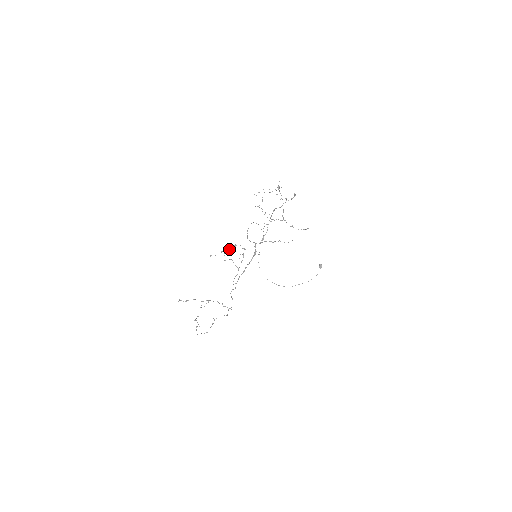
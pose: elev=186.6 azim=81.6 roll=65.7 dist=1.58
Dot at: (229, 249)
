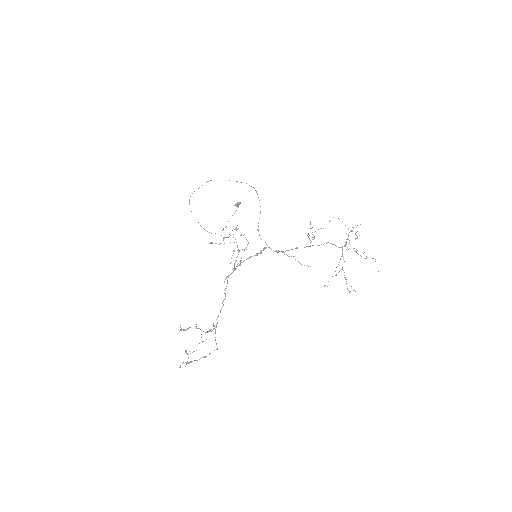
Dot at: occluded
